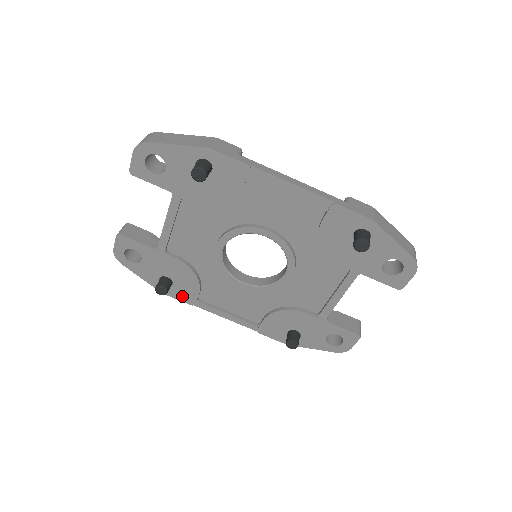
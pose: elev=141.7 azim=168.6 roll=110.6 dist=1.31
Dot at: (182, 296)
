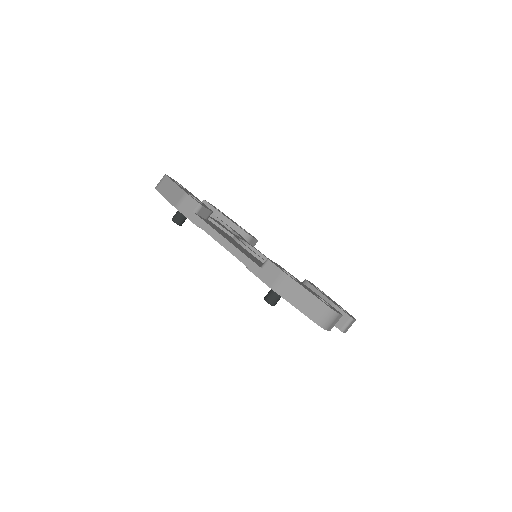
Dot at: occluded
